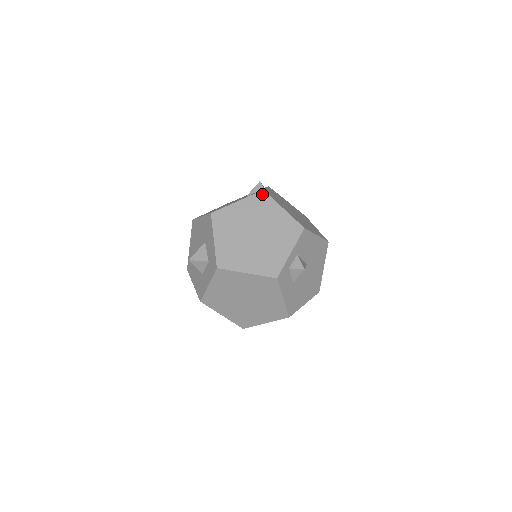
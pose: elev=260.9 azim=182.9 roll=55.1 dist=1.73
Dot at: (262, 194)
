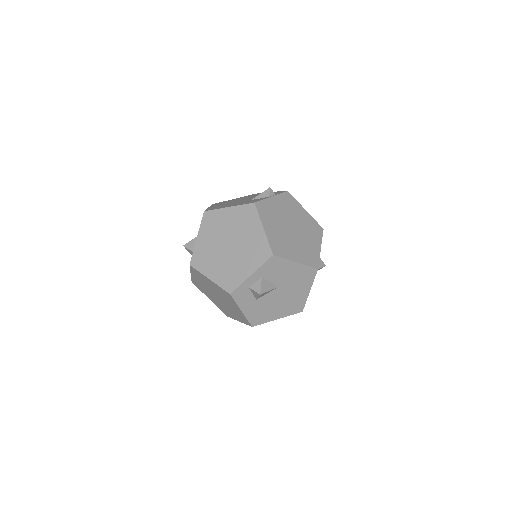
Dot at: (251, 207)
